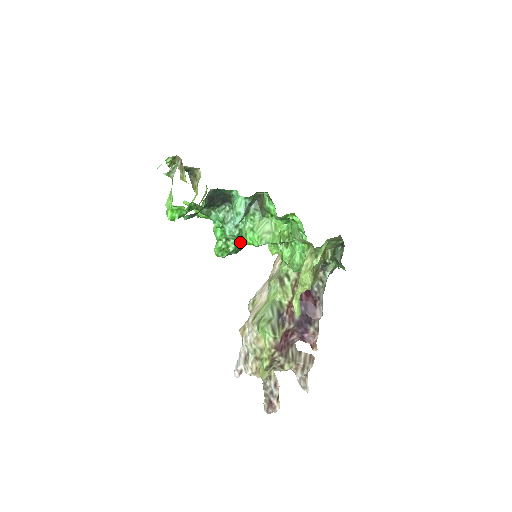
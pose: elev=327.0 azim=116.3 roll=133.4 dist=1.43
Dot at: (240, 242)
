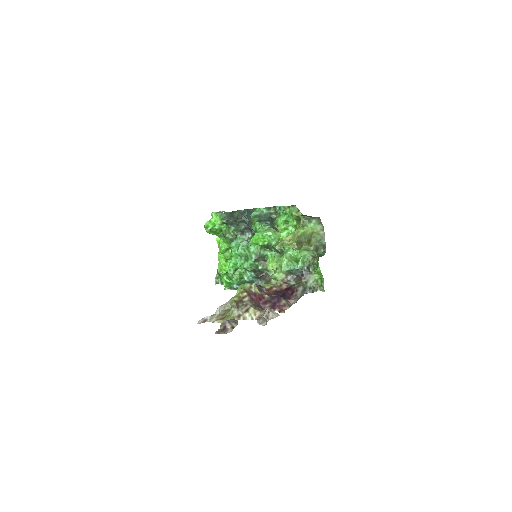
Dot at: (244, 279)
